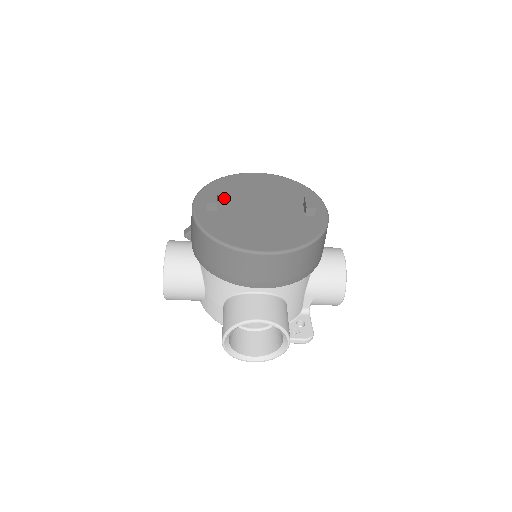
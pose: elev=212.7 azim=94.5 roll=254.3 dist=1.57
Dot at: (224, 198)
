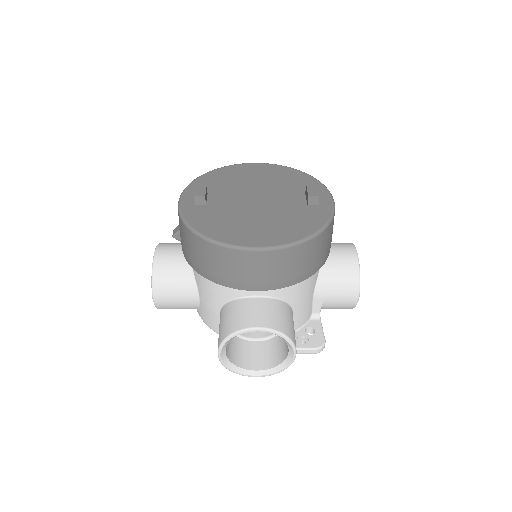
Dot at: (215, 191)
